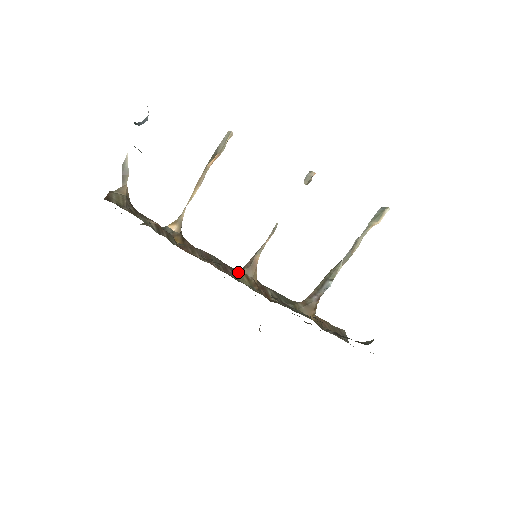
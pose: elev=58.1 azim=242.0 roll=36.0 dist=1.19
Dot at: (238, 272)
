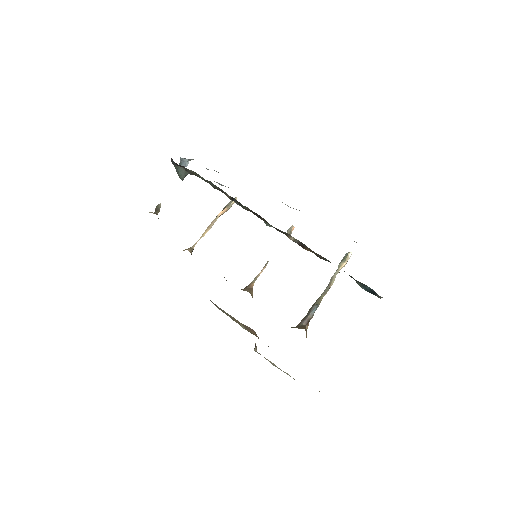
Dot at: occluded
